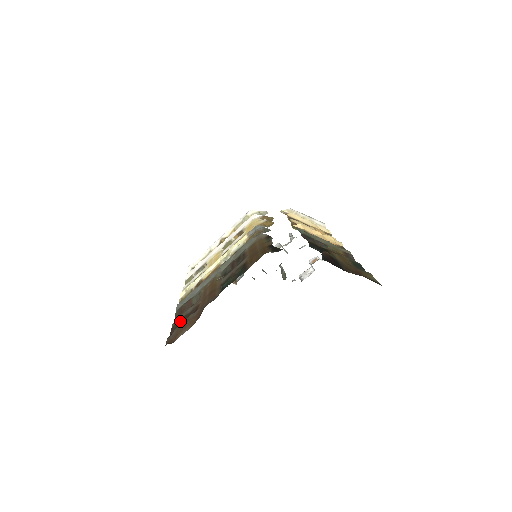
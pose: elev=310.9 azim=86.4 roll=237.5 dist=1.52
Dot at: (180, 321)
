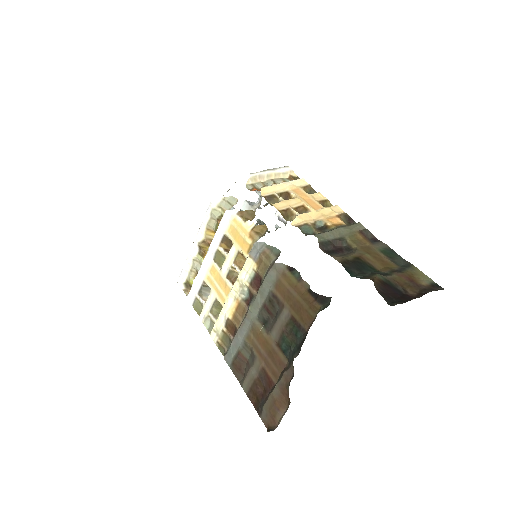
Dot at: (254, 389)
